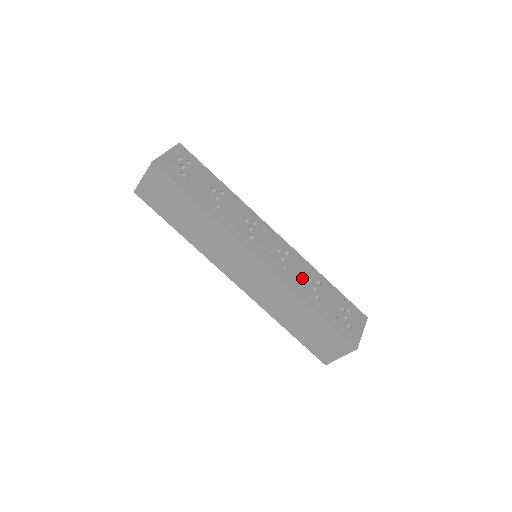
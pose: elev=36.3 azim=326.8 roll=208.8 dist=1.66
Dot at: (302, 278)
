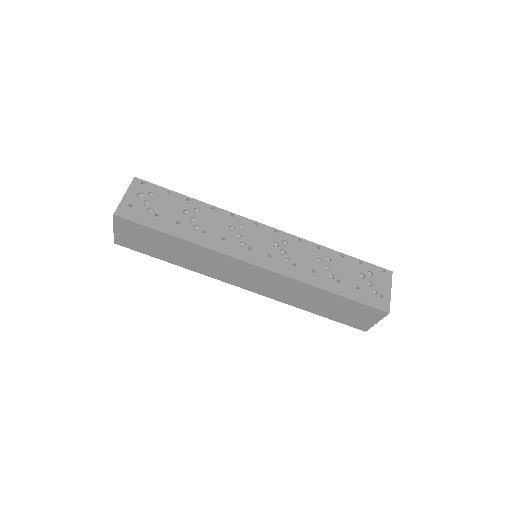
Dot at: (309, 263)
